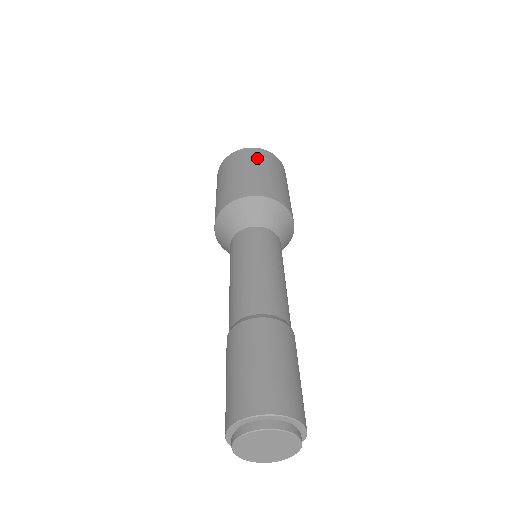
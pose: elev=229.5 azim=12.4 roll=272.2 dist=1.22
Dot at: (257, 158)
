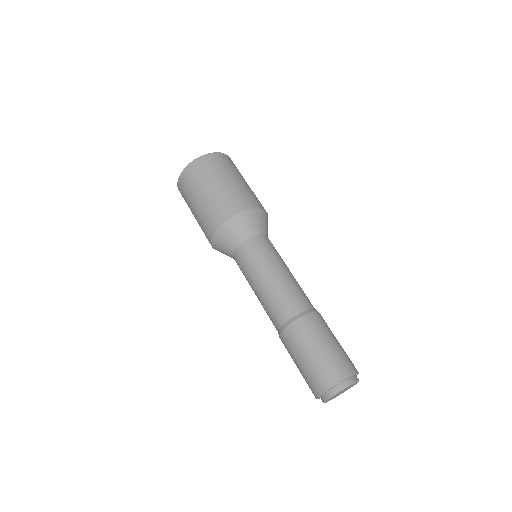
Dot at: (229, 165)
